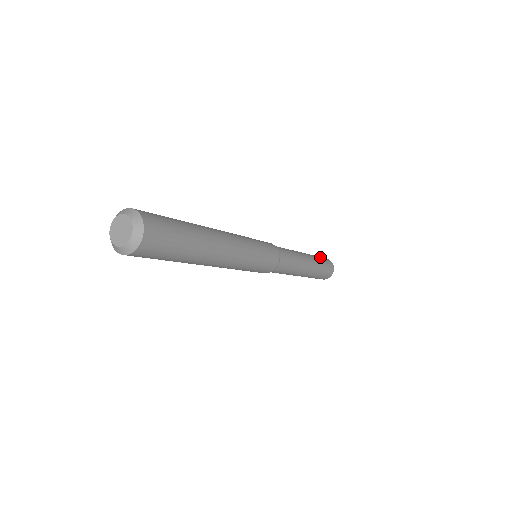
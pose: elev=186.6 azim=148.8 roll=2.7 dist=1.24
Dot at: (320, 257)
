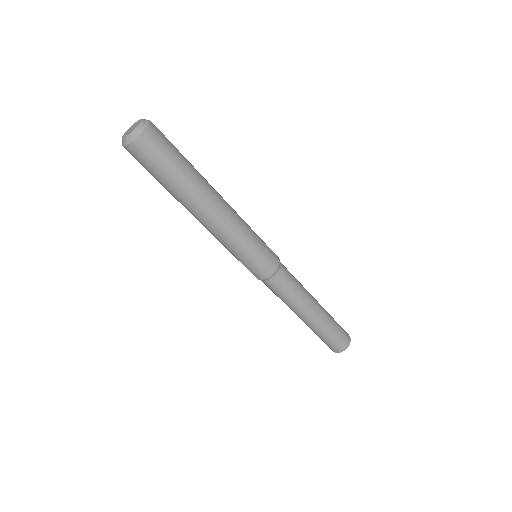
Dot at: occluded
